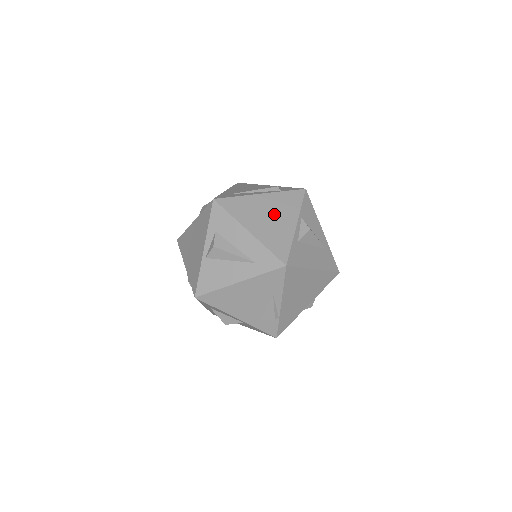
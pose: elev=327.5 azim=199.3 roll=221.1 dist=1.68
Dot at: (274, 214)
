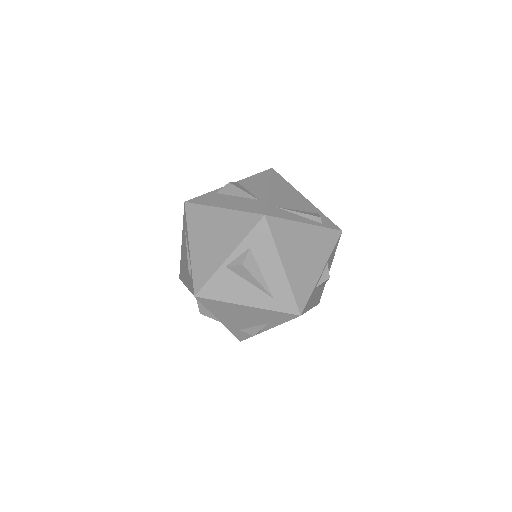
Dot at: (309, 253)
